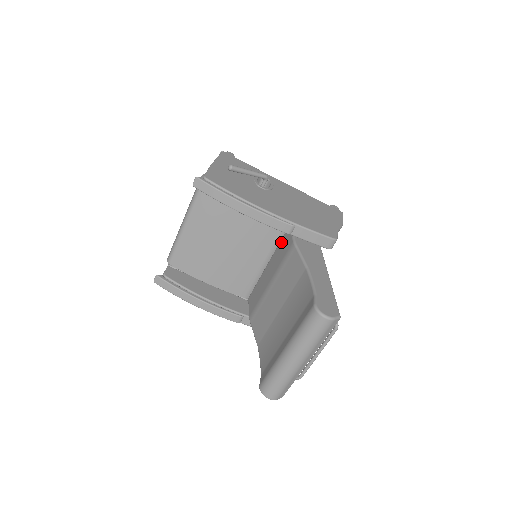
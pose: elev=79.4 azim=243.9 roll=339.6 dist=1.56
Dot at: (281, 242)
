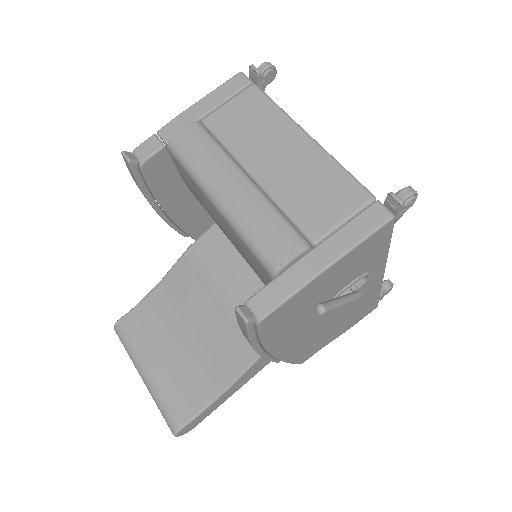
Dot at: occluded
